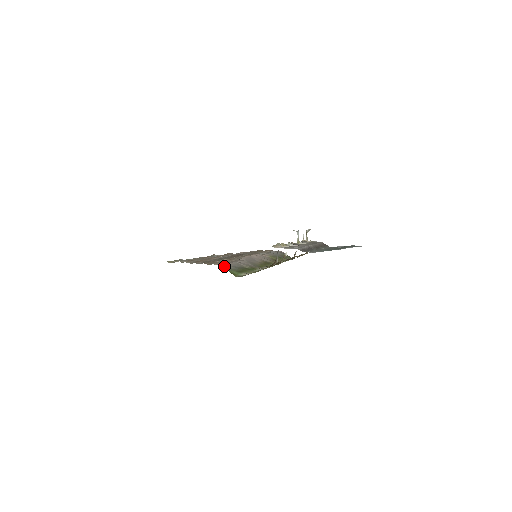
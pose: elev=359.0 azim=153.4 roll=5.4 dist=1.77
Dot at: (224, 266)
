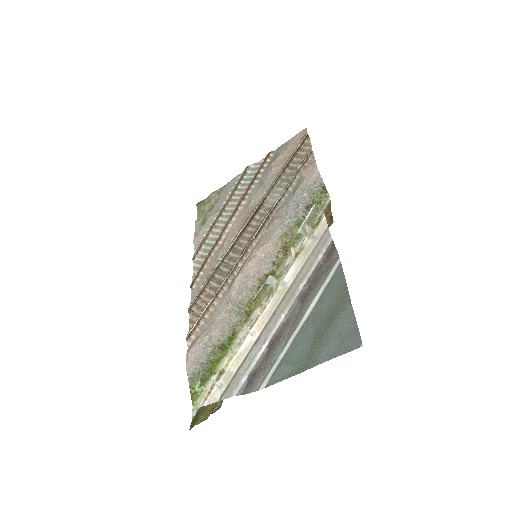
Dot at: (187, 370)
